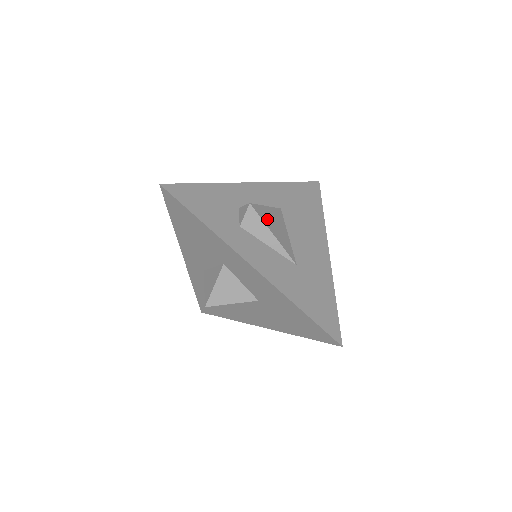
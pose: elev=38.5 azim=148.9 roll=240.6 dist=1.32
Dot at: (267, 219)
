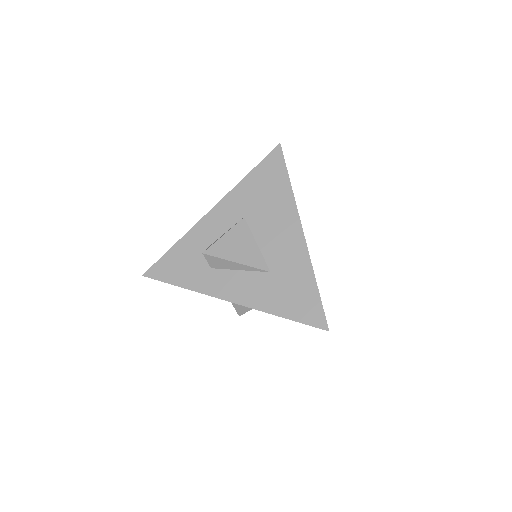
Dot at: (226, 251)
